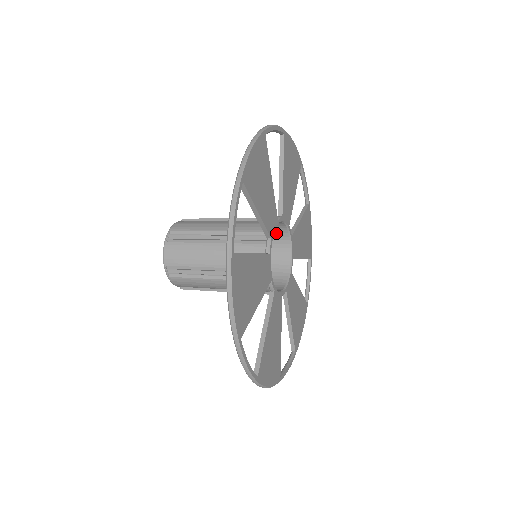
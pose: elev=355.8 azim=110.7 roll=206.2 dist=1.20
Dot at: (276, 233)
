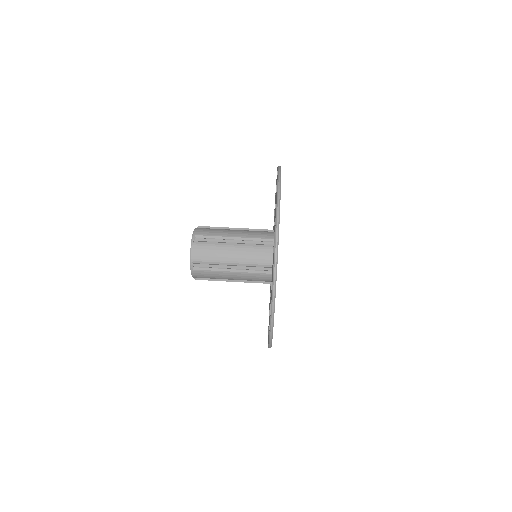
Dot at: occluded
